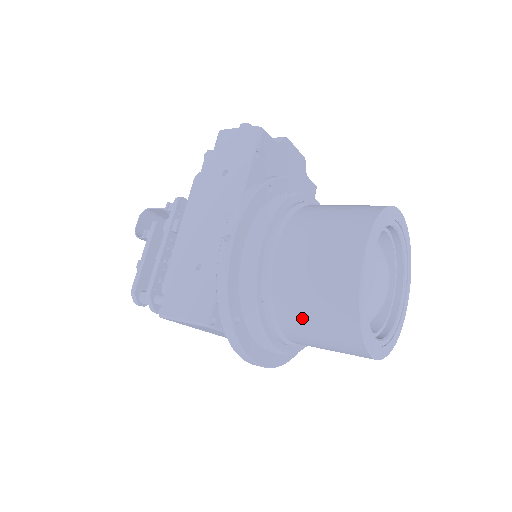
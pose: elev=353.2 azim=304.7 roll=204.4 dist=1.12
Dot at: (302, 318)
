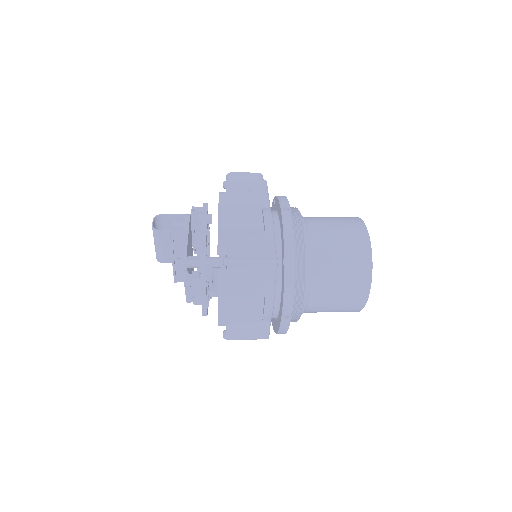
Dot at: (332, 264)
